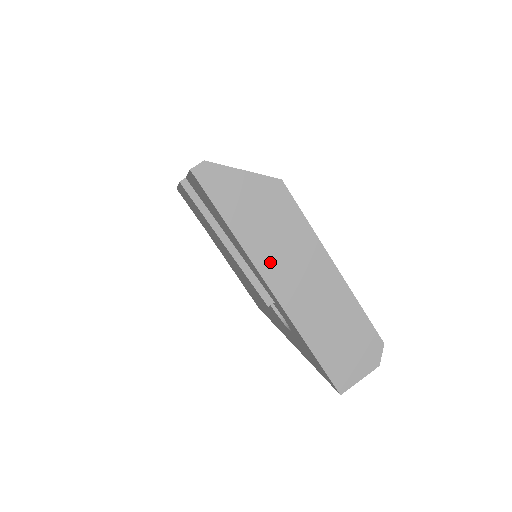
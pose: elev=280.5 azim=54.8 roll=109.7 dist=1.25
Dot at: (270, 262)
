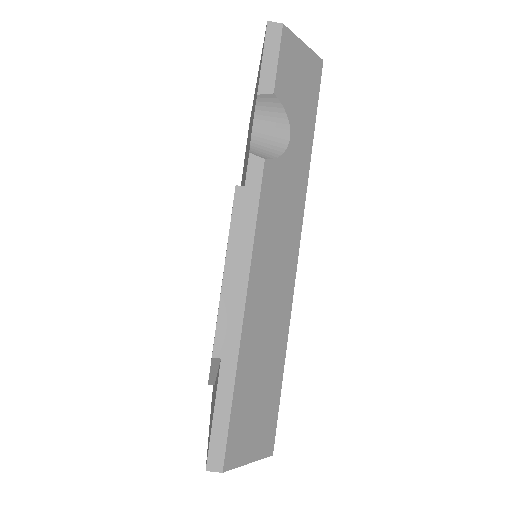
Dot at: occluded
